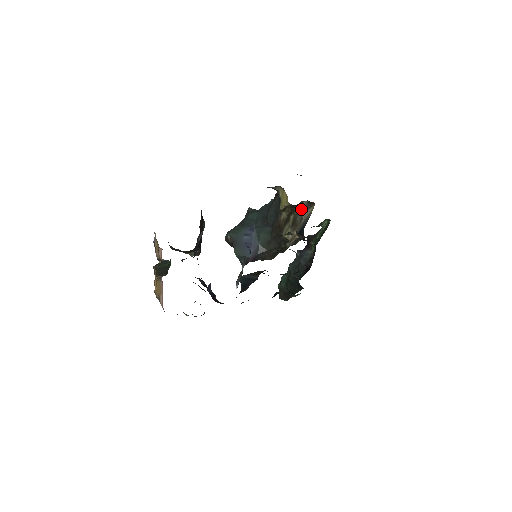
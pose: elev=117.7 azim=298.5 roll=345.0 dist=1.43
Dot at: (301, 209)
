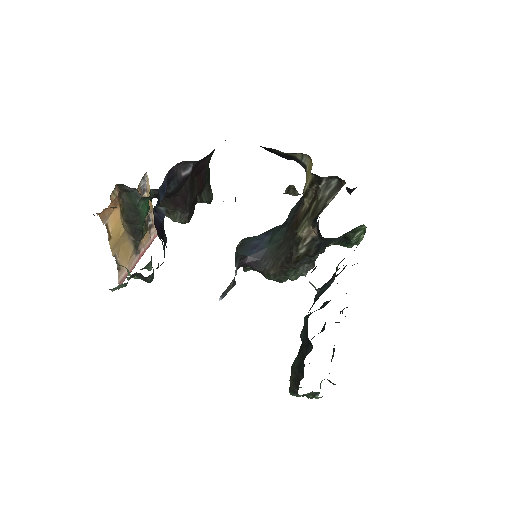
Dot at: (327, 192)
